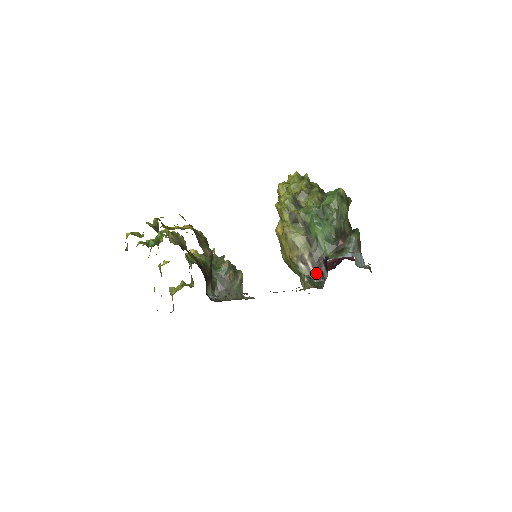
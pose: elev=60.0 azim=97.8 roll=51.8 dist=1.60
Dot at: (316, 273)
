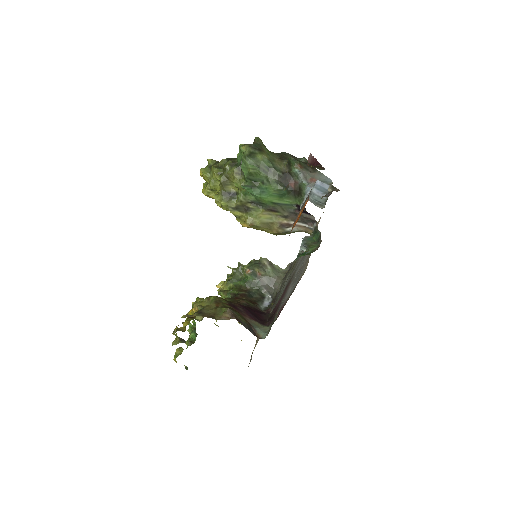
Dot at: (305, 223)
